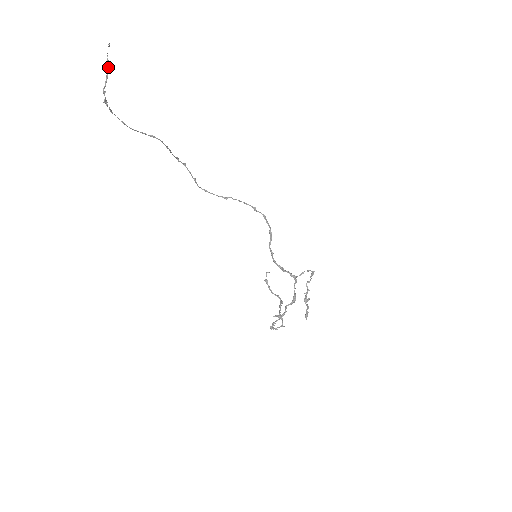
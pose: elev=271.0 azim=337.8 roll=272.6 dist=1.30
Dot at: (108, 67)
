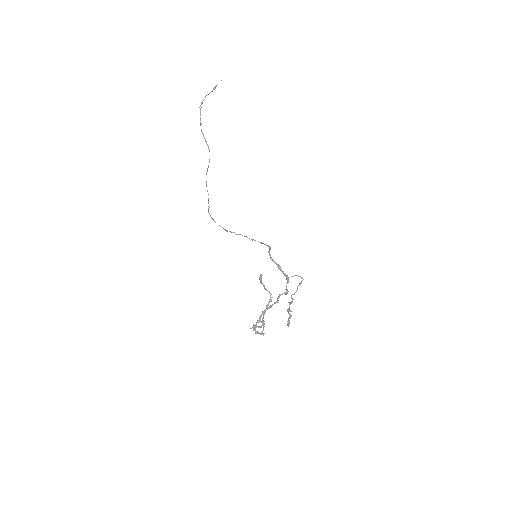
Dot at: occluded
